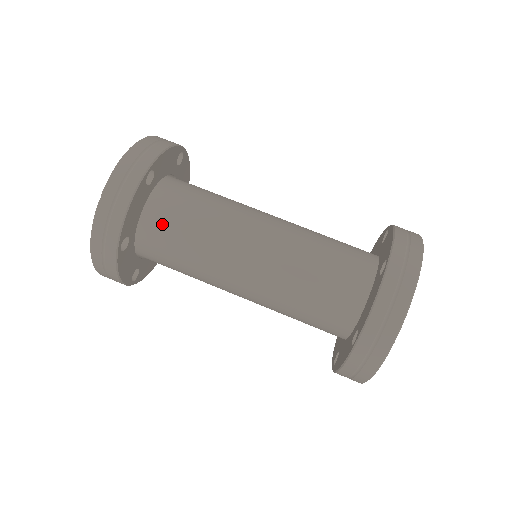
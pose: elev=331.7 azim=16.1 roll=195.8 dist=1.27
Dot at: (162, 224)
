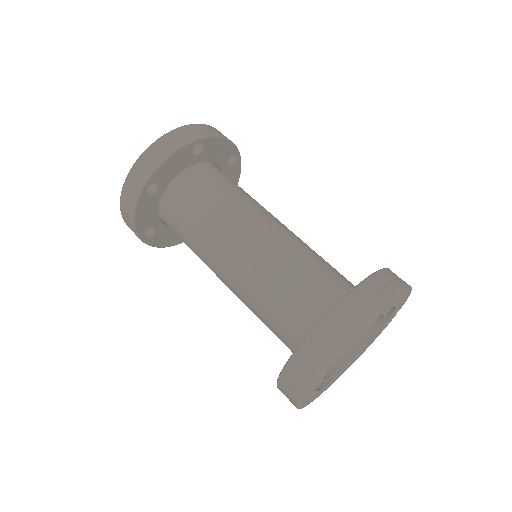
Dot at: (190, 189)
